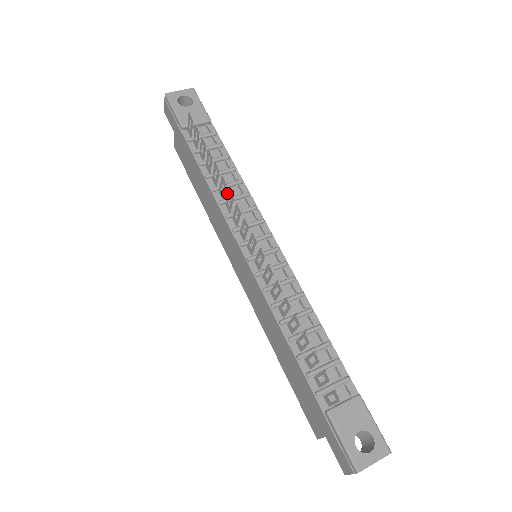
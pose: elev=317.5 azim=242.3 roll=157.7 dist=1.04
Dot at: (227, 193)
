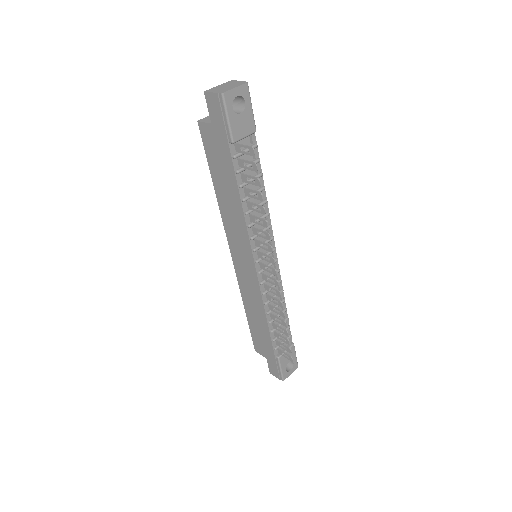
Dot at: (254, 214)
